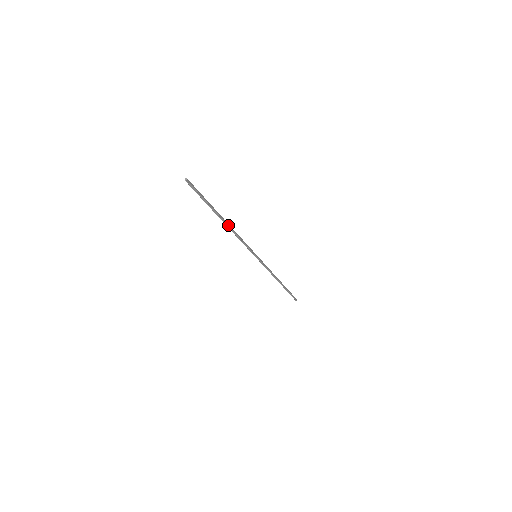
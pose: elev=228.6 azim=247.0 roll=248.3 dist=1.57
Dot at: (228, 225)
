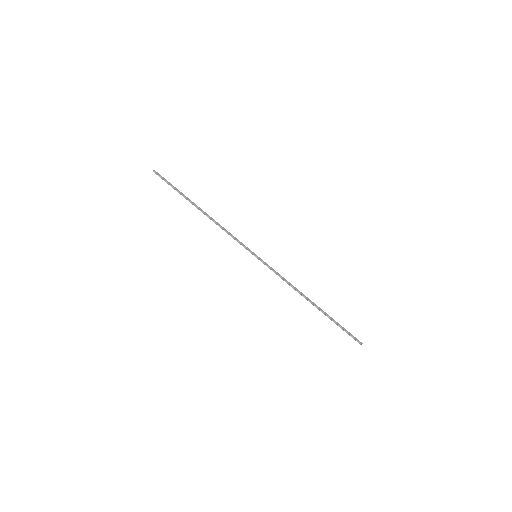
Dot at: (206, 214)
